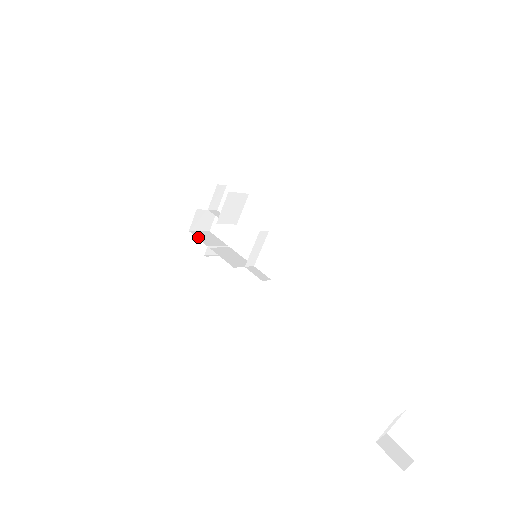
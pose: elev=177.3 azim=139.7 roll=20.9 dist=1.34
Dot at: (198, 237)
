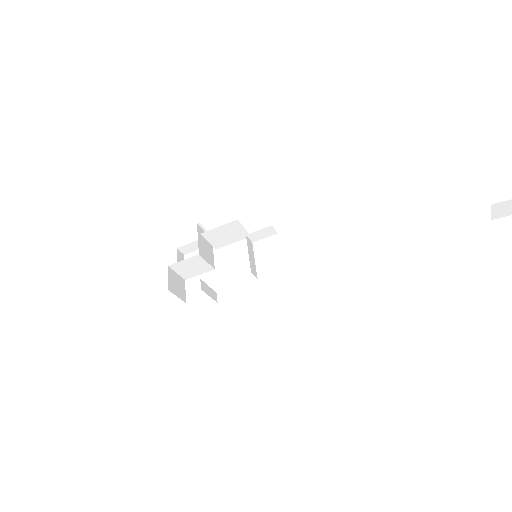
Dot at: occluded
